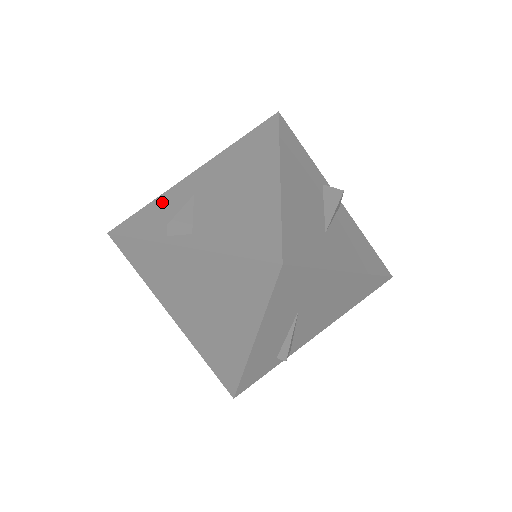
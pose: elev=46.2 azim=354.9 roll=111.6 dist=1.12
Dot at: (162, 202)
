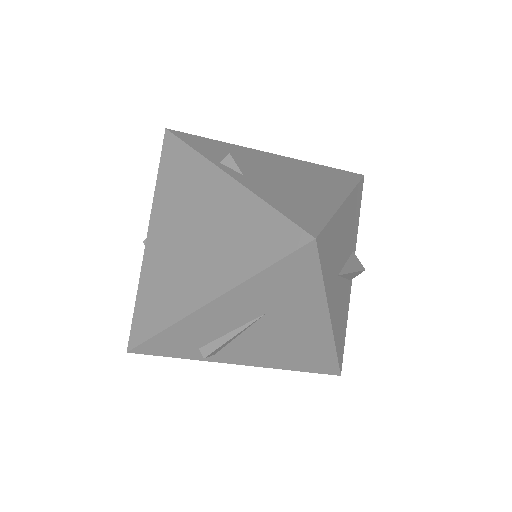
Dot at: (230, 147)
